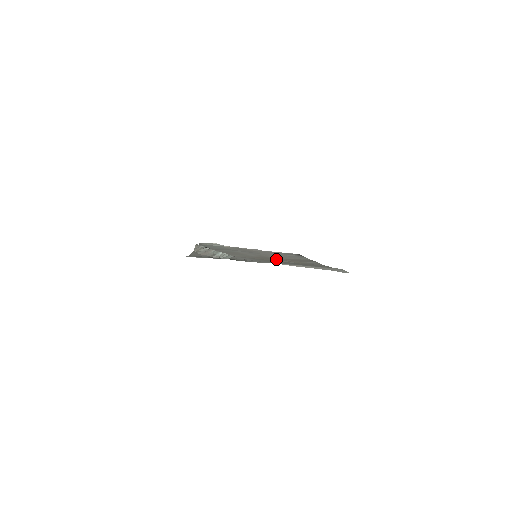
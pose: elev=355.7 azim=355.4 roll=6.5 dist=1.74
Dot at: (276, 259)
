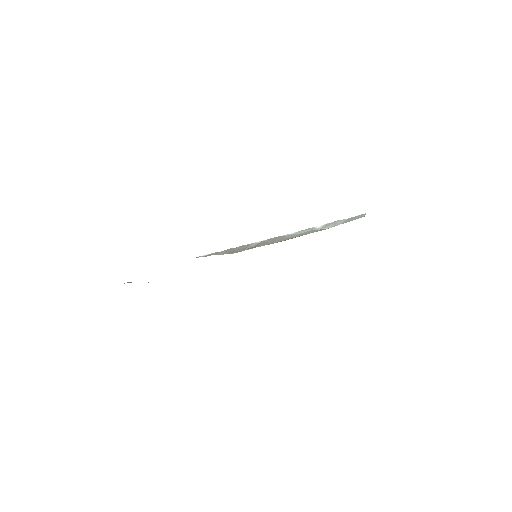
Dot at: occluded
